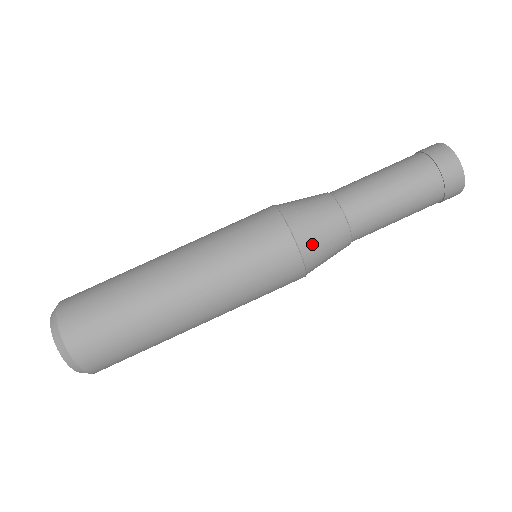
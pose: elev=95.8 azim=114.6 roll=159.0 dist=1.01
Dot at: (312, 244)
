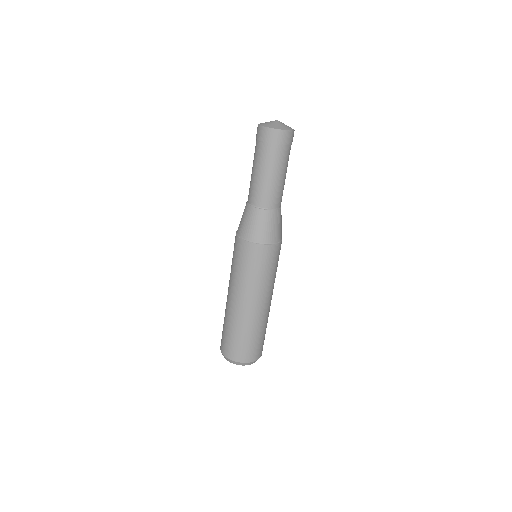
Dot at: (277, 235)
